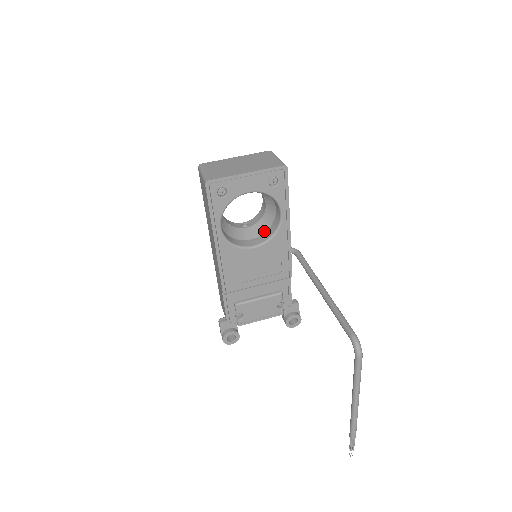
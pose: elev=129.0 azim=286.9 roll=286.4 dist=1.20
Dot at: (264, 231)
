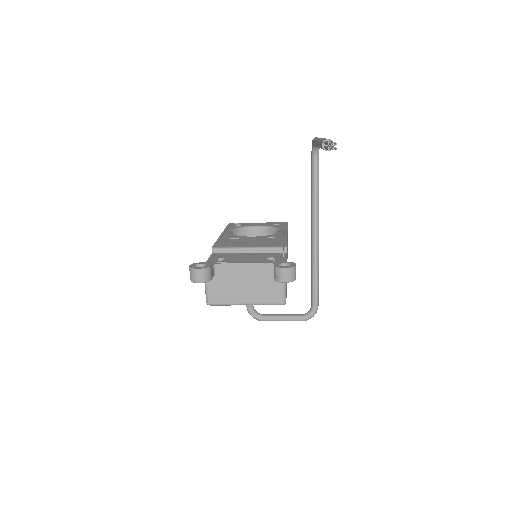
Dot at: occluded
